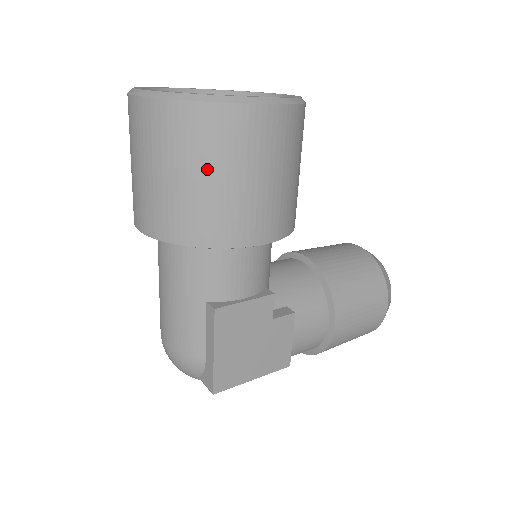
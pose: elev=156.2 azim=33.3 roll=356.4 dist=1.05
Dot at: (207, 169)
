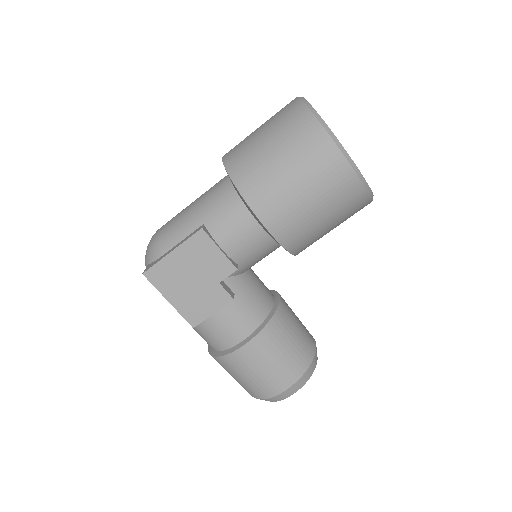
Dot at: (284, 153)
